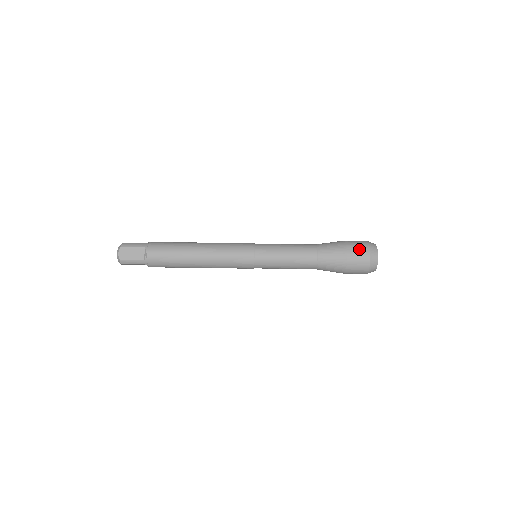
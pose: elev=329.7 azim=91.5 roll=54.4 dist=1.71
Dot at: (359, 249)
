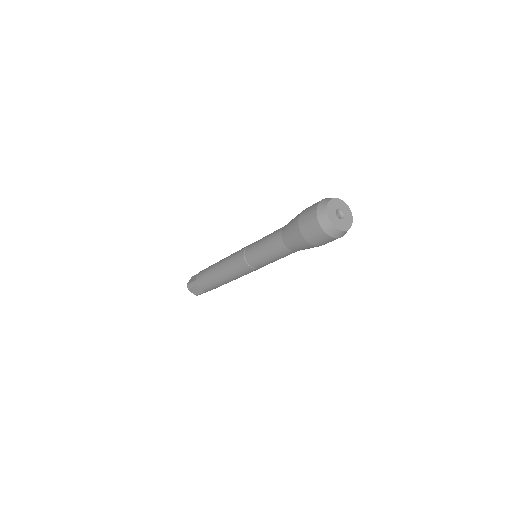
Dot at: (313, 204)
